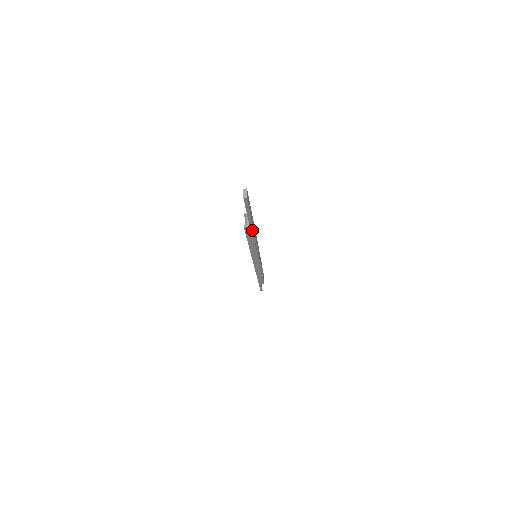
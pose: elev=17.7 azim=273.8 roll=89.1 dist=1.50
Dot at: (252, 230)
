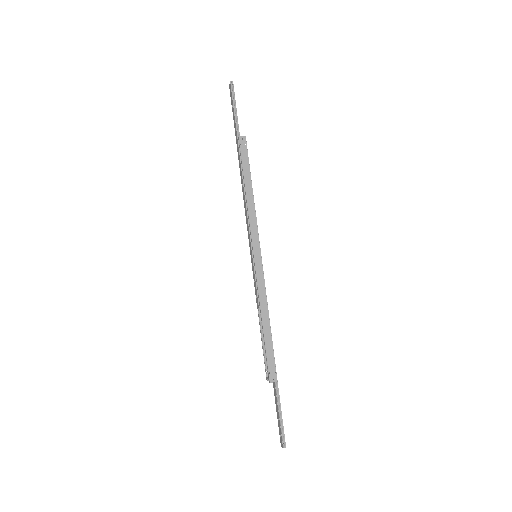
Dot at: occluded
